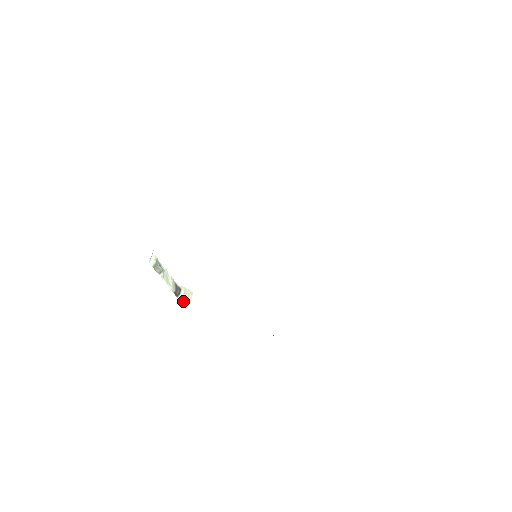
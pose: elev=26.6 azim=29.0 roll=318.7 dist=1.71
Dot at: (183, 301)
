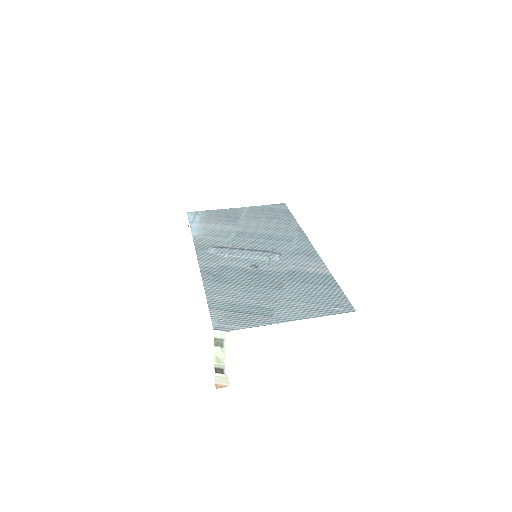
Dot at: (217, 378)
